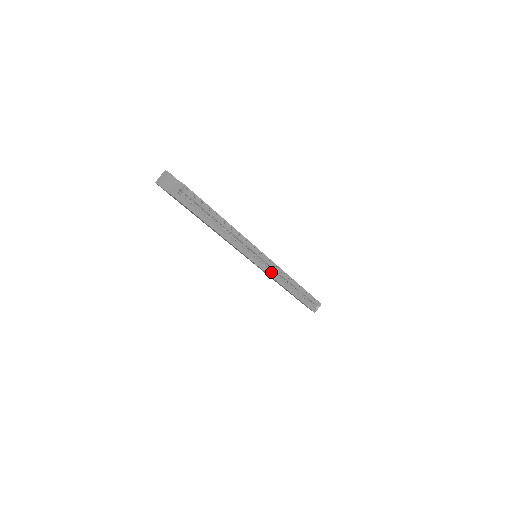
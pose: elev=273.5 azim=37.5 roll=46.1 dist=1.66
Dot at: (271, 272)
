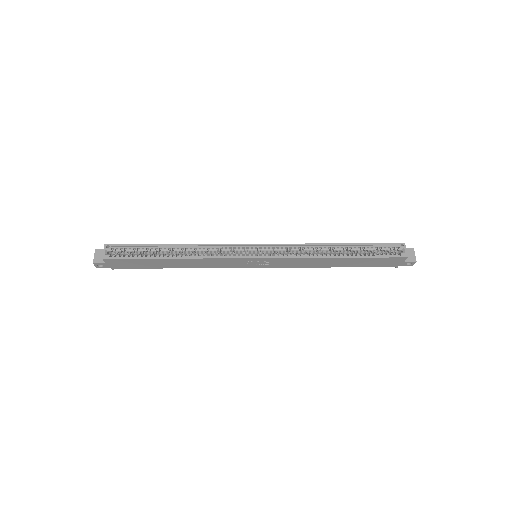
Dot at: (284, 255)
